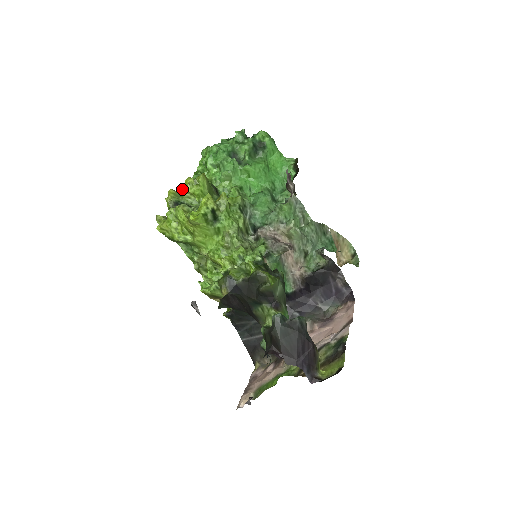
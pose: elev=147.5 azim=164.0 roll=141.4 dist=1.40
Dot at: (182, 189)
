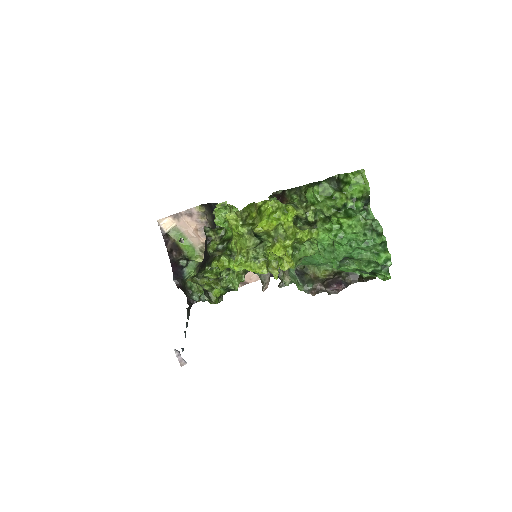
Dot at: (284, 228)
